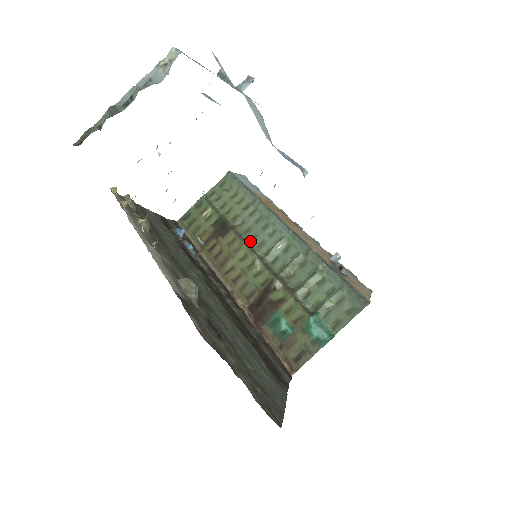
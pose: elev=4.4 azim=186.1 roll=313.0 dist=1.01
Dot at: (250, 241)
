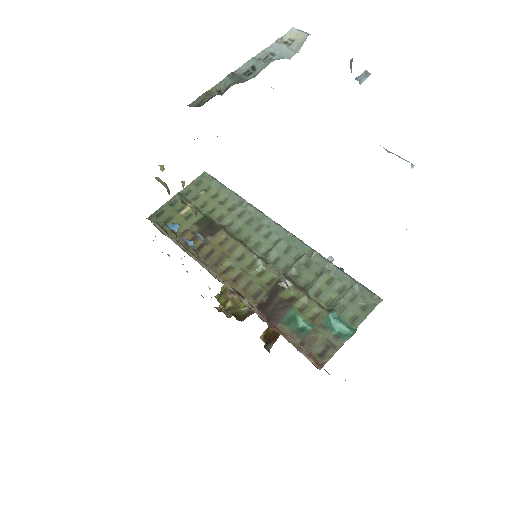
Dot at: (244, 241)
